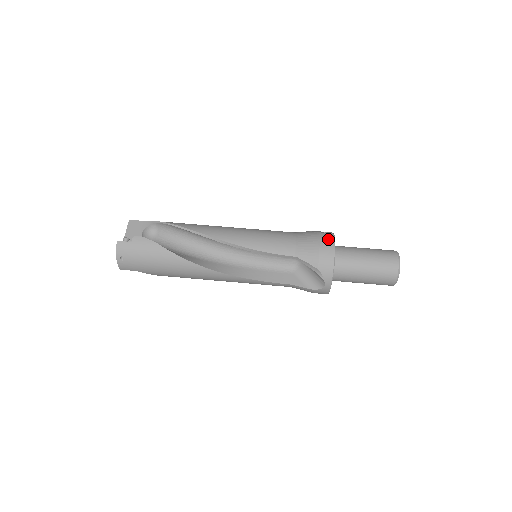
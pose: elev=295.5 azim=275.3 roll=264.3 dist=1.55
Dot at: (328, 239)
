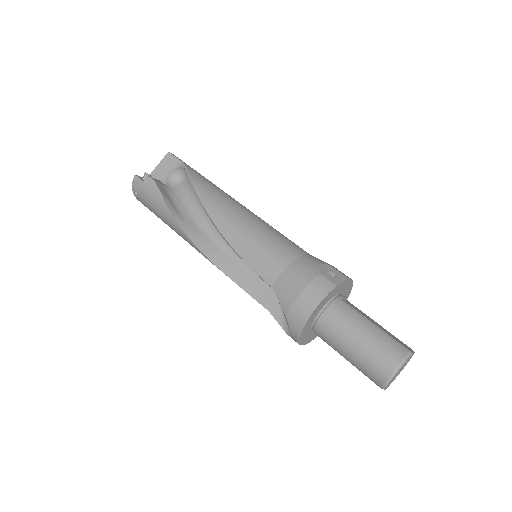
Dot at: (318, 290)
